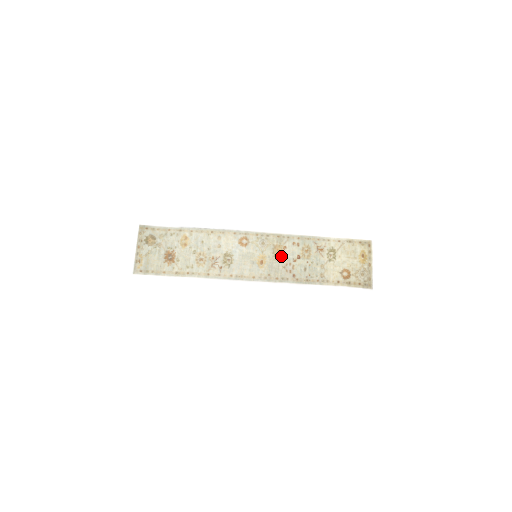
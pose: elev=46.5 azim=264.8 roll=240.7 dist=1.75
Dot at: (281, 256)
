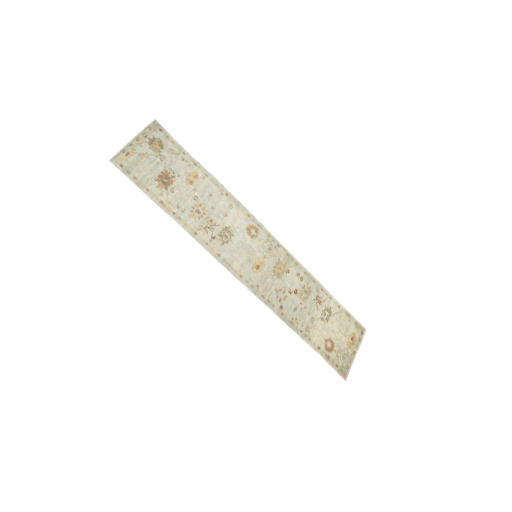
Dot at: (280, 277)
